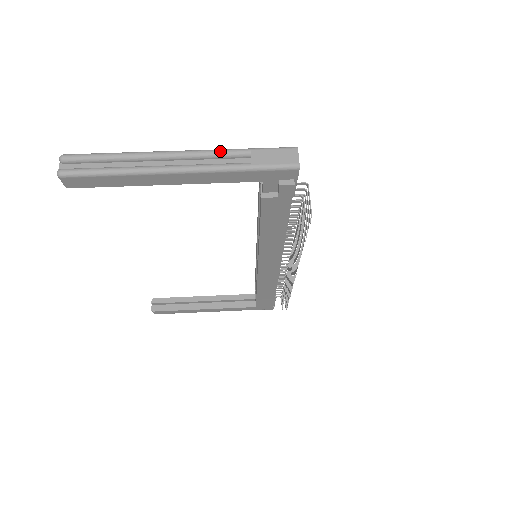
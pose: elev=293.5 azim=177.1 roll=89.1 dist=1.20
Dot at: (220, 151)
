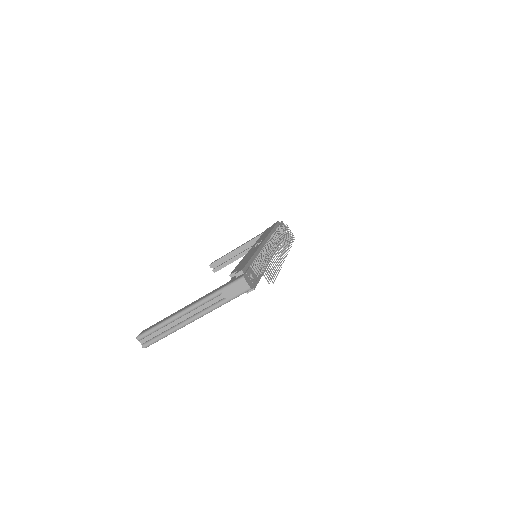
Dot at: (206, 300)
